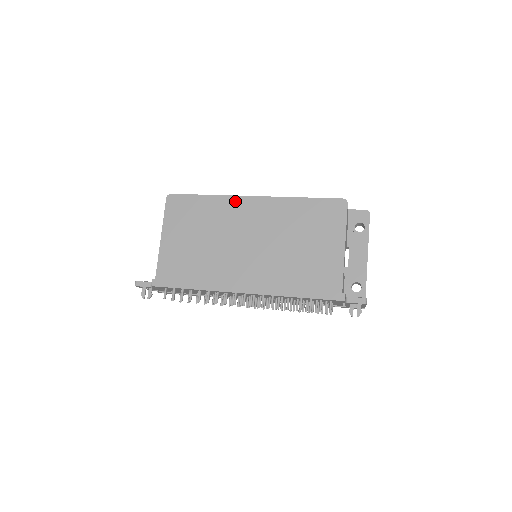
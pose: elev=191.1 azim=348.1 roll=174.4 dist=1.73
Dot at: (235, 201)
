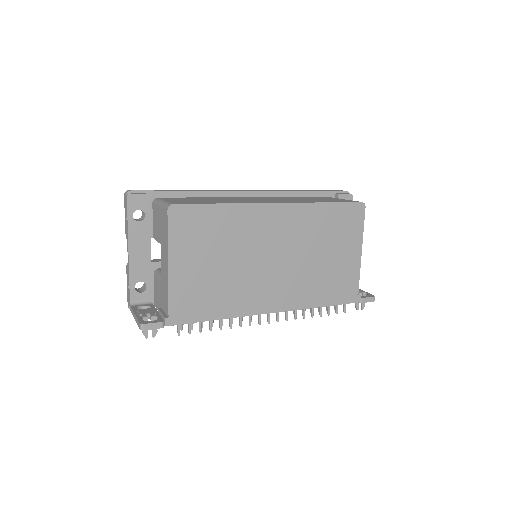
Dot at: (257, 210)
